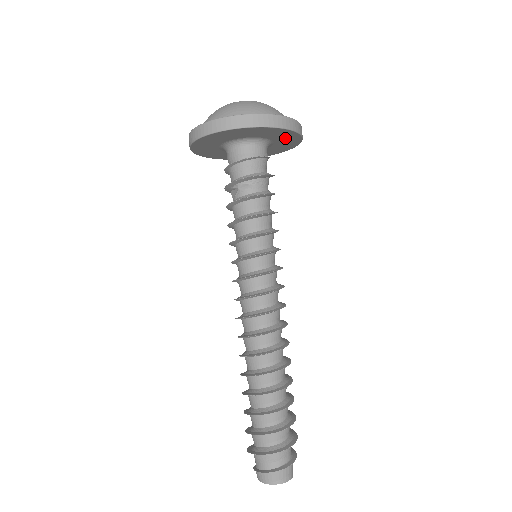
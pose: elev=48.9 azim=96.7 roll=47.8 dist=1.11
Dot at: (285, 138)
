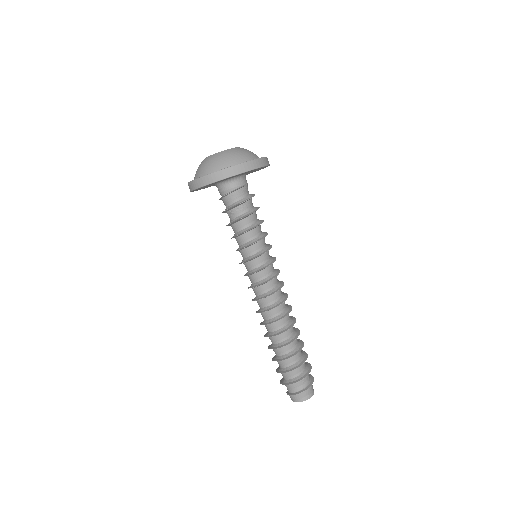
Dot at: (246, 172)
